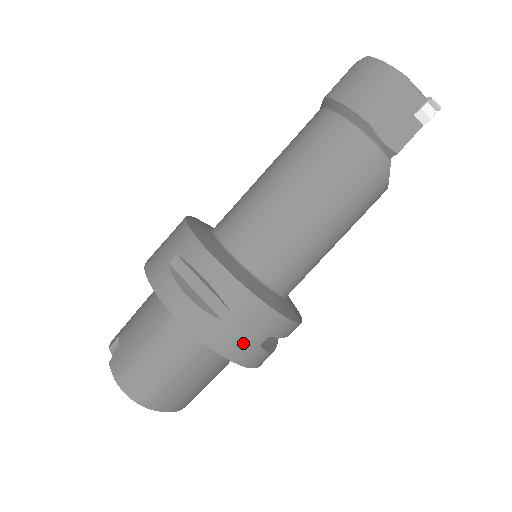
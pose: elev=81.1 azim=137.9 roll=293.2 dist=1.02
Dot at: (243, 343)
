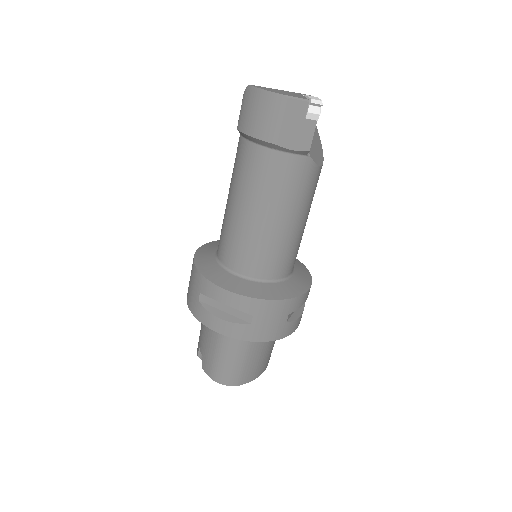
Dot at: (273, 328)
